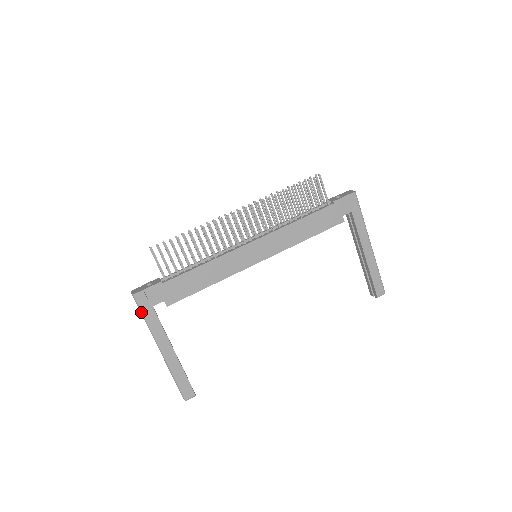
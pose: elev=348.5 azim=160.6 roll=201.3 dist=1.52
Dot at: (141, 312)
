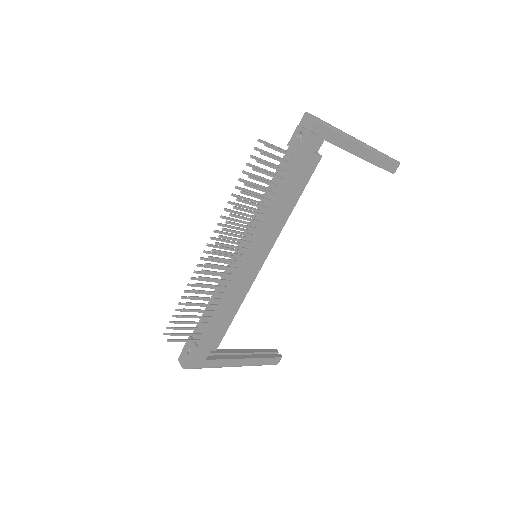
Dot at: occluded
